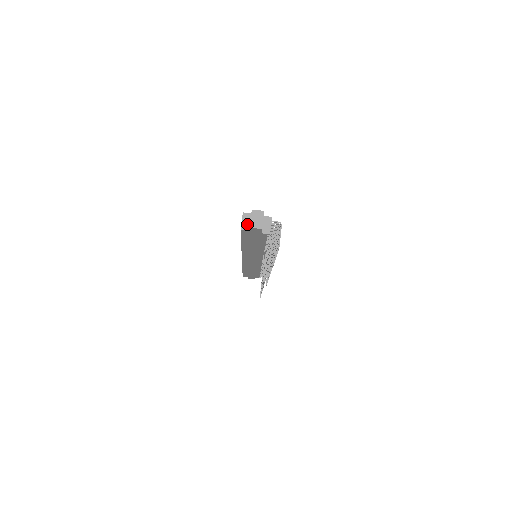
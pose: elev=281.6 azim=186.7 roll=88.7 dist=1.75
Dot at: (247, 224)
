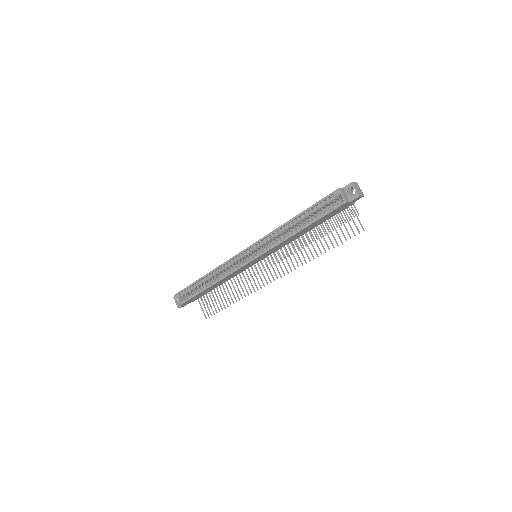
Dot at: (346, 197)
